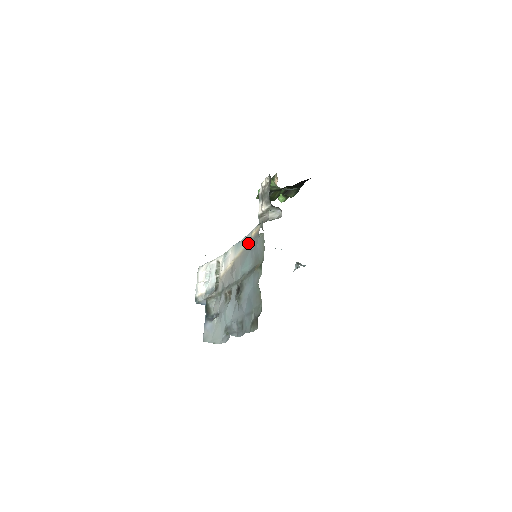
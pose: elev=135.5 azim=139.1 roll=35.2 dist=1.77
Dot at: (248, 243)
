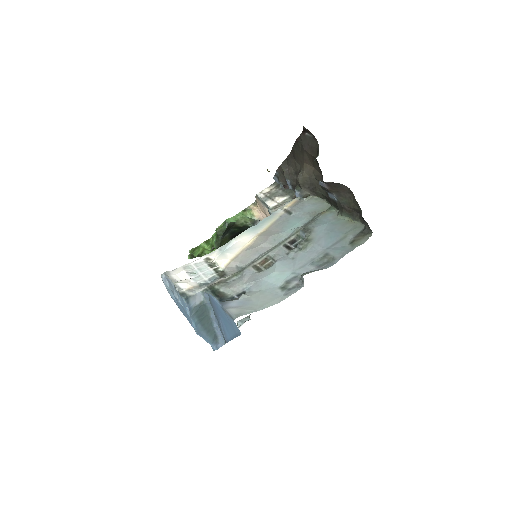
Dot at: (281, 215)
